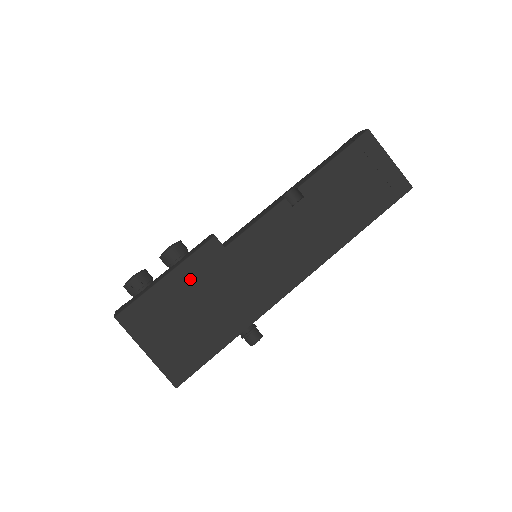
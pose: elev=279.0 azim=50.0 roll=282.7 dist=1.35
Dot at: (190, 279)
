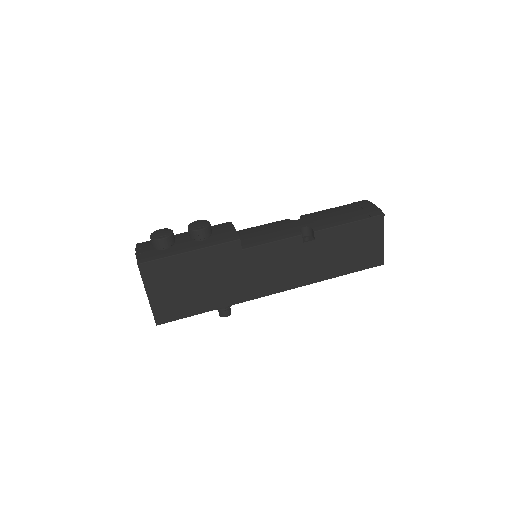
Dot at: (206, 261)
